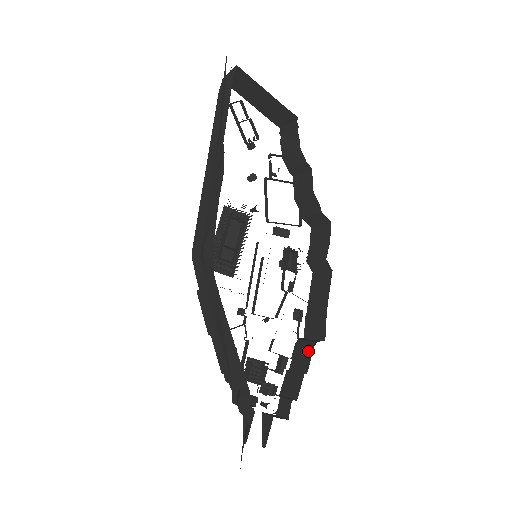
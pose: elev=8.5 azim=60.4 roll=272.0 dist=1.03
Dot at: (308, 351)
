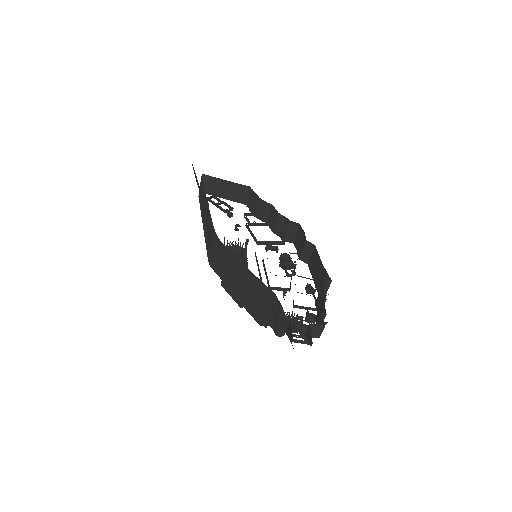
Dot at: (321, 290)
